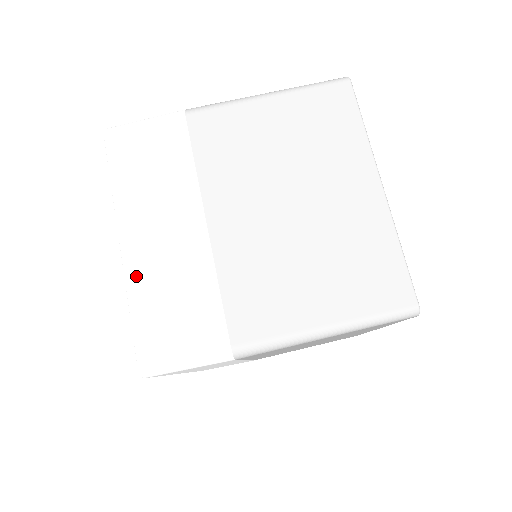
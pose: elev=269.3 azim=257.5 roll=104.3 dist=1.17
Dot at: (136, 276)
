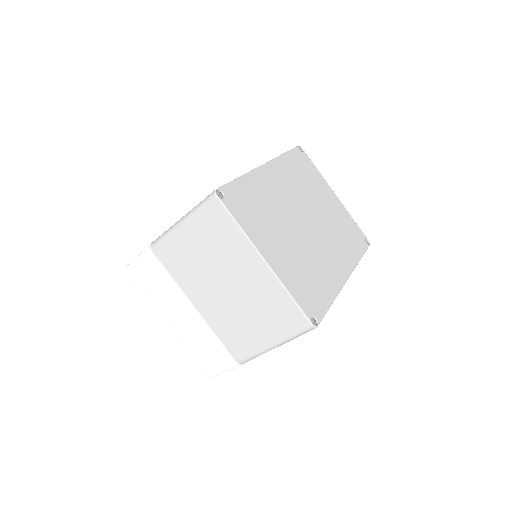
Dot at: (183, 338)
